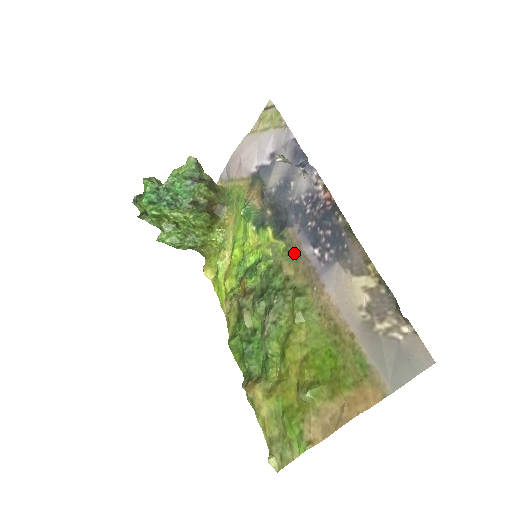
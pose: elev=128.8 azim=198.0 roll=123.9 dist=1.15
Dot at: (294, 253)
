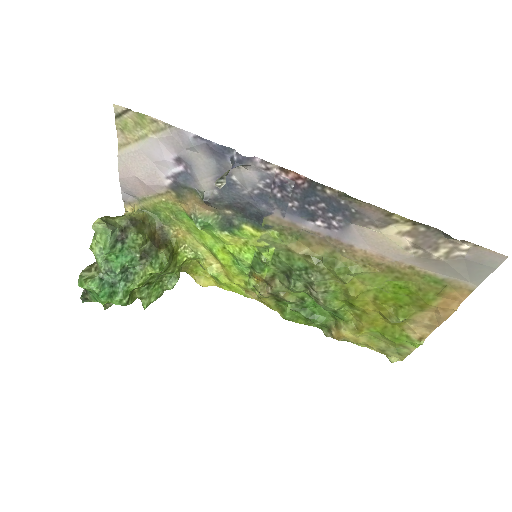
Dot at: (294, 234)
